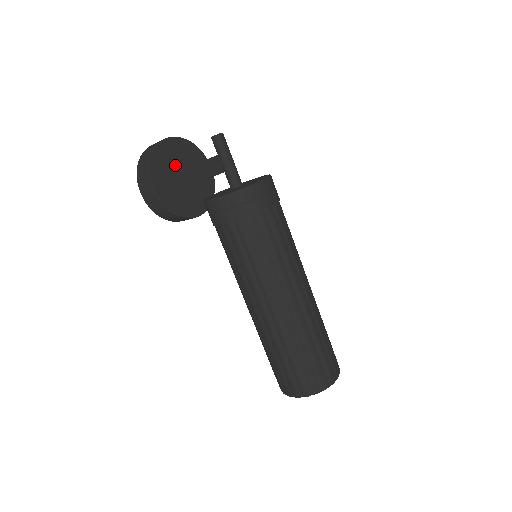
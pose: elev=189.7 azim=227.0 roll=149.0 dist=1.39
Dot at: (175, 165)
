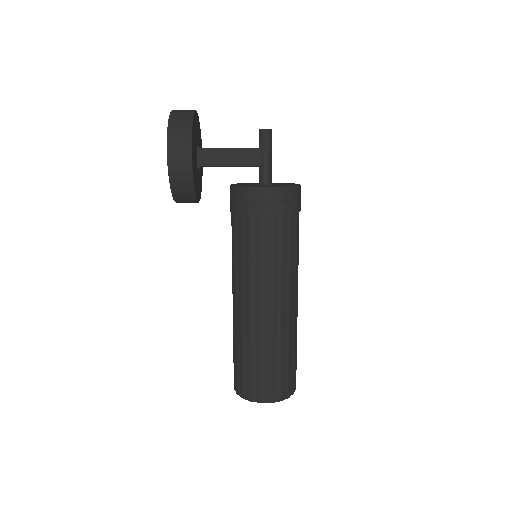
Dot at: (196, 141)
